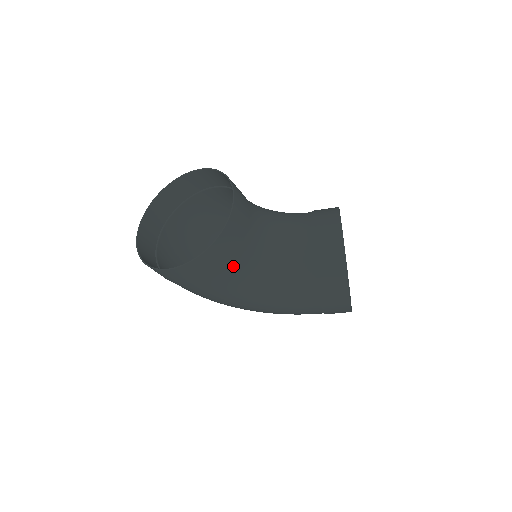
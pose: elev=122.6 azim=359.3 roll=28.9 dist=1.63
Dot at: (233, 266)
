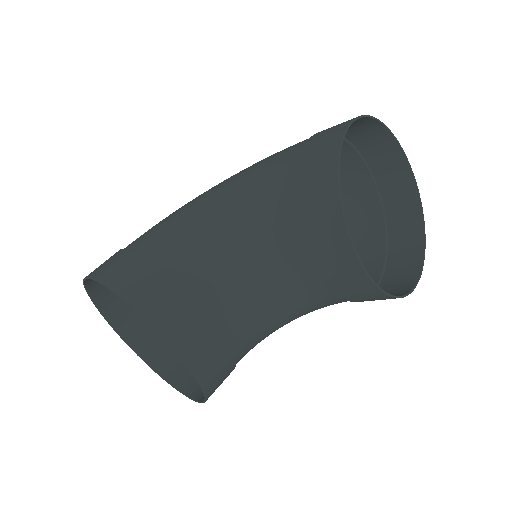
Dot at: (243, 356)
